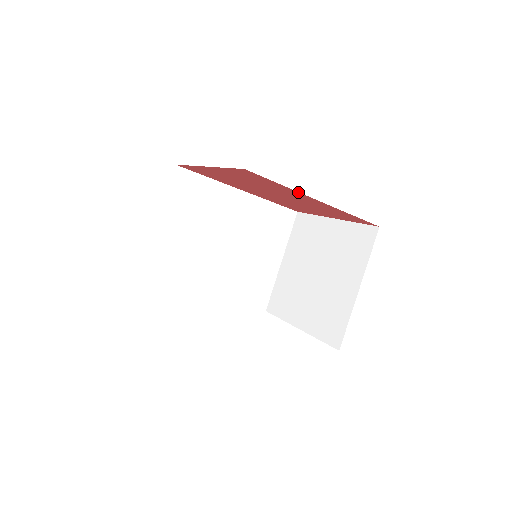
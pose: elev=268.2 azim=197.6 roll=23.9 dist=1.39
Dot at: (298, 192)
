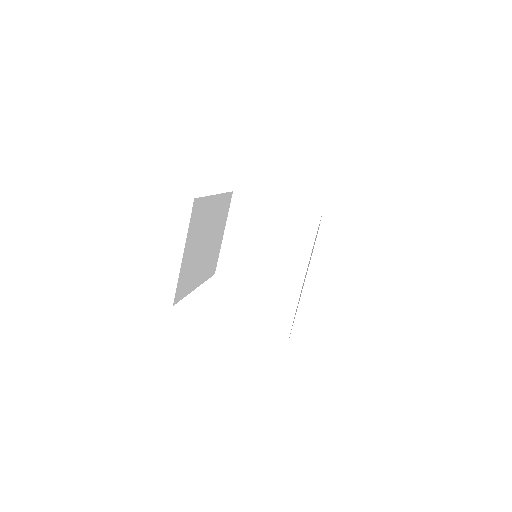
Dot at: occluded
